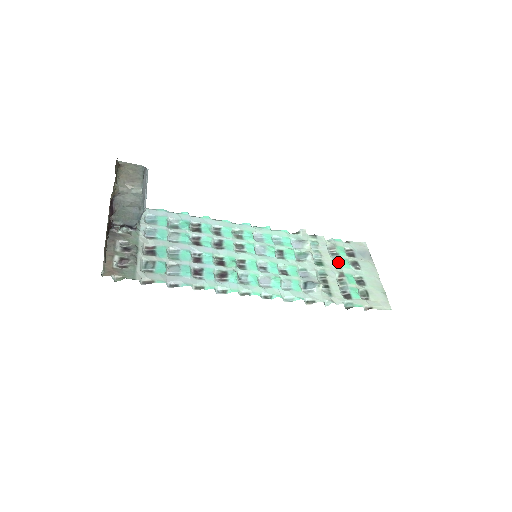
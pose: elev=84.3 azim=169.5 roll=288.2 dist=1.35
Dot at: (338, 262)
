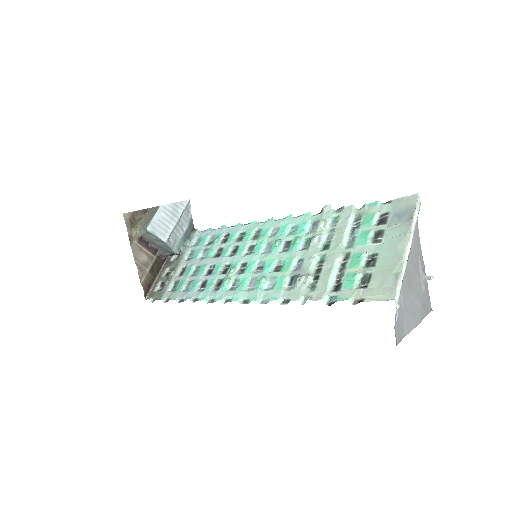
Dot at: (353, 238)
